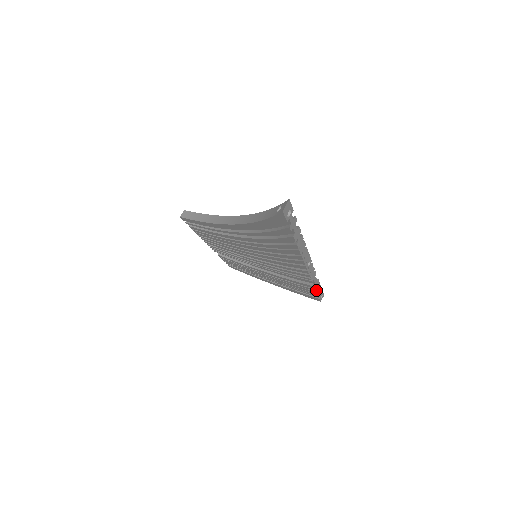
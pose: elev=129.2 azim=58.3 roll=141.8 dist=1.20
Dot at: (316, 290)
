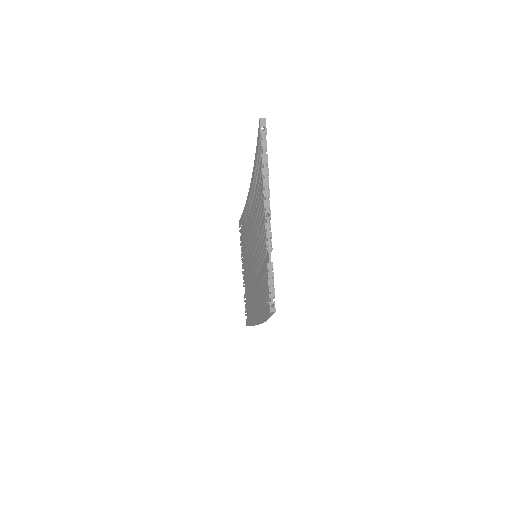
Dot at: (268, 276)
